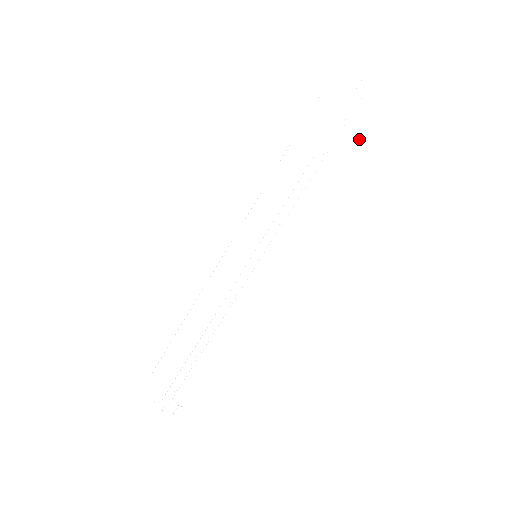
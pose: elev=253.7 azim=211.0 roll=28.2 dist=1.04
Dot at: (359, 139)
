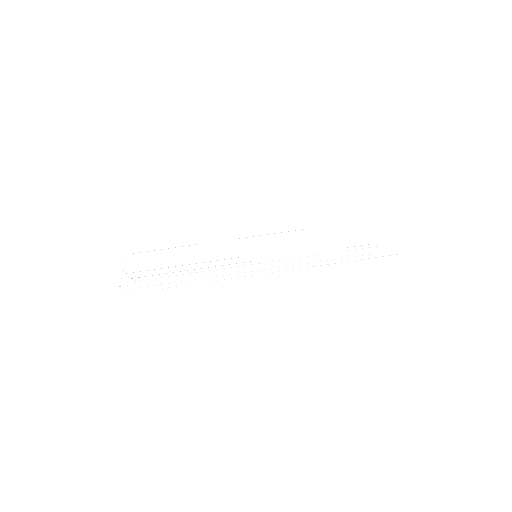
Dot at: (358, 258)
